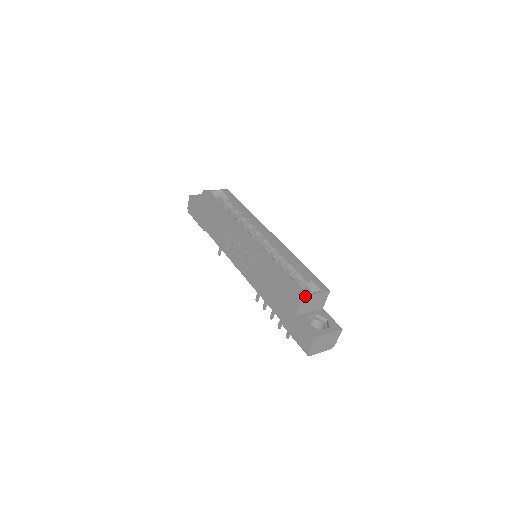
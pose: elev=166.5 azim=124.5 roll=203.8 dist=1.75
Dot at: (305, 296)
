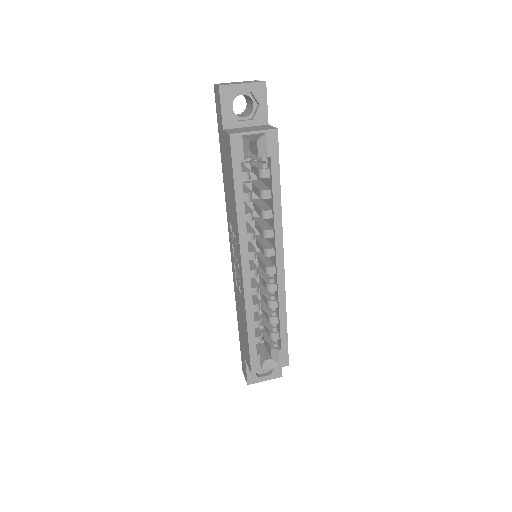
Dot at: occluded
